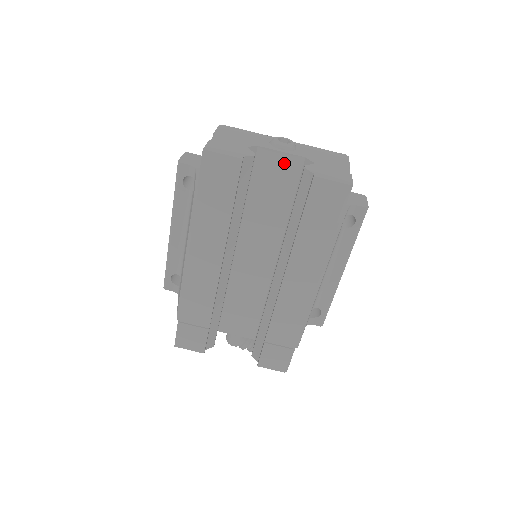
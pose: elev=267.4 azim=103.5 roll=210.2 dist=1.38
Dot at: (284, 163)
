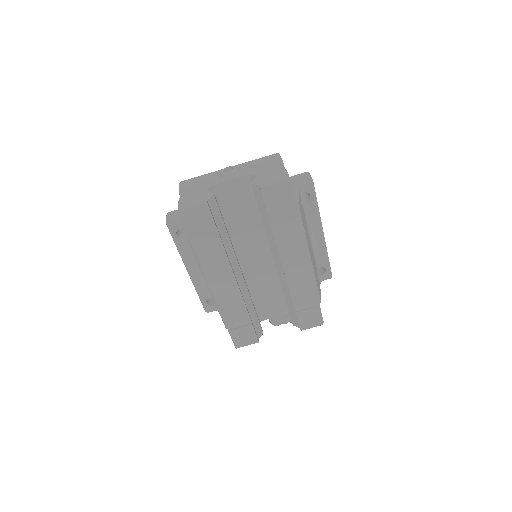
Dot at: (237, 186)
